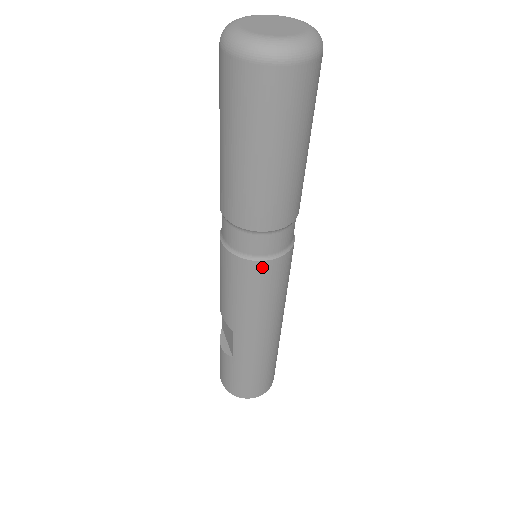
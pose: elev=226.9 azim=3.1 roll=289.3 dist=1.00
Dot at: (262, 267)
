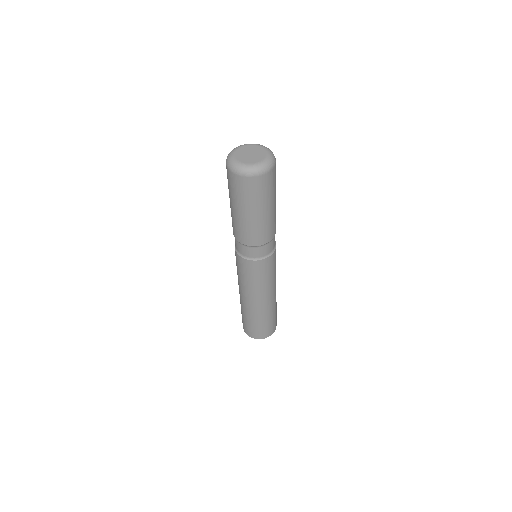
Dot at: (239, 258)
